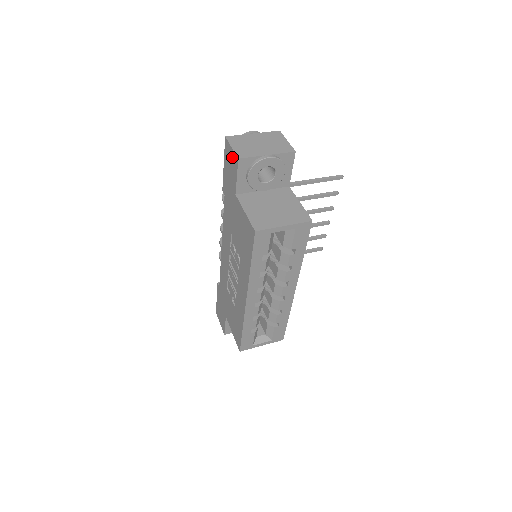
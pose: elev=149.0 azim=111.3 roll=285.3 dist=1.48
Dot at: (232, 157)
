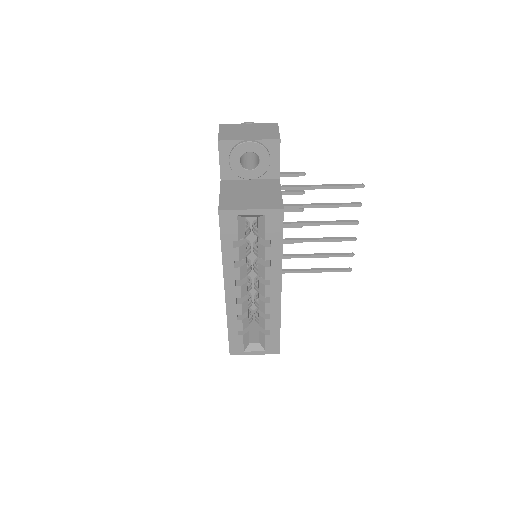
Dot at: occluded
